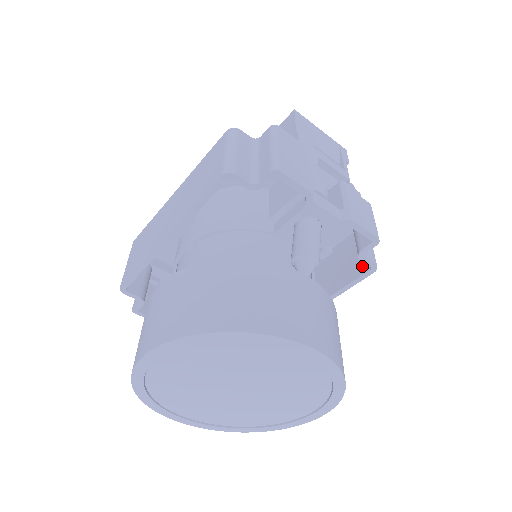
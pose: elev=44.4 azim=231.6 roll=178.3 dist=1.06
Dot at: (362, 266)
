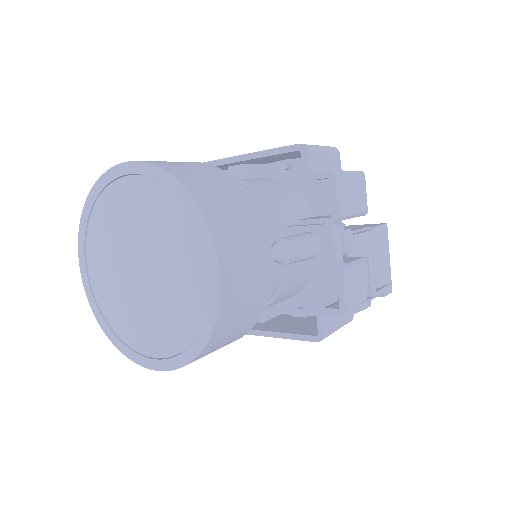
Dot at: (313, 331)
